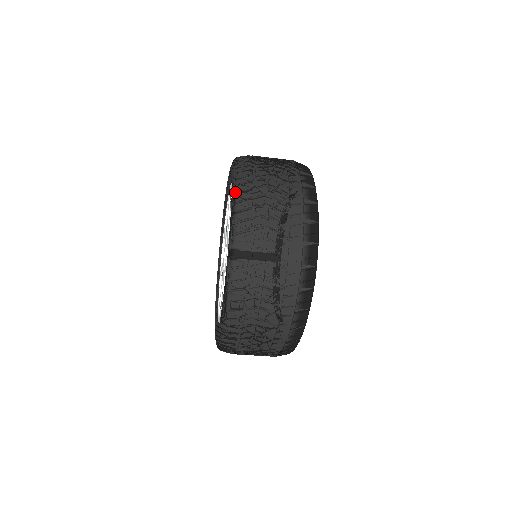
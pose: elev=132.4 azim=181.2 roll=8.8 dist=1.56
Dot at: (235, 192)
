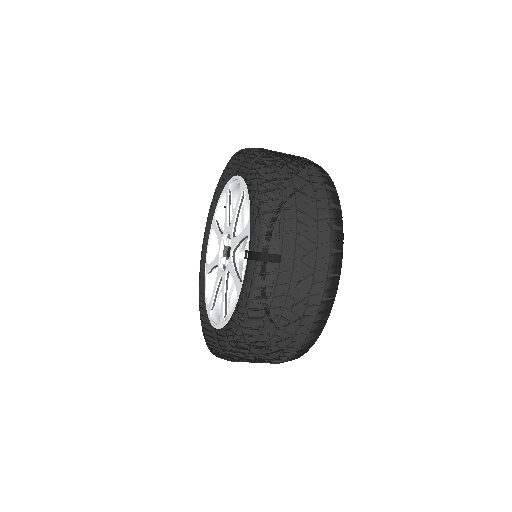
Dot at: (259, 190)
